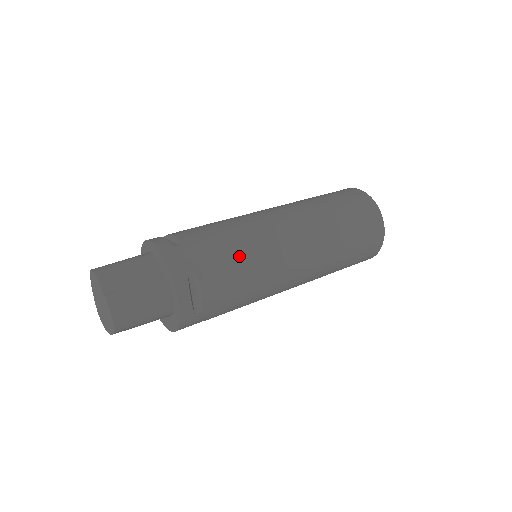
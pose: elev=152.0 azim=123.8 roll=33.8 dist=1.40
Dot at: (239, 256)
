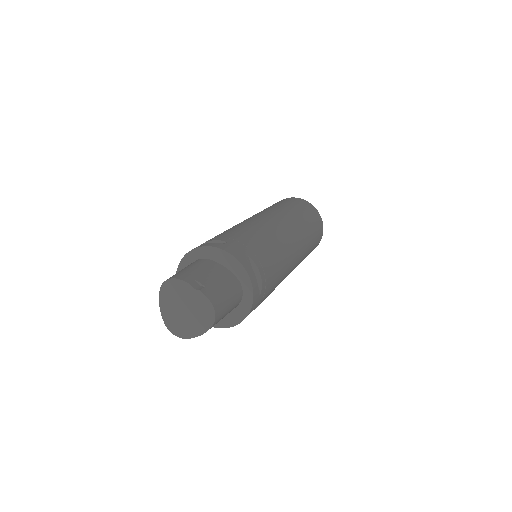
Dot at: (266, 243)
